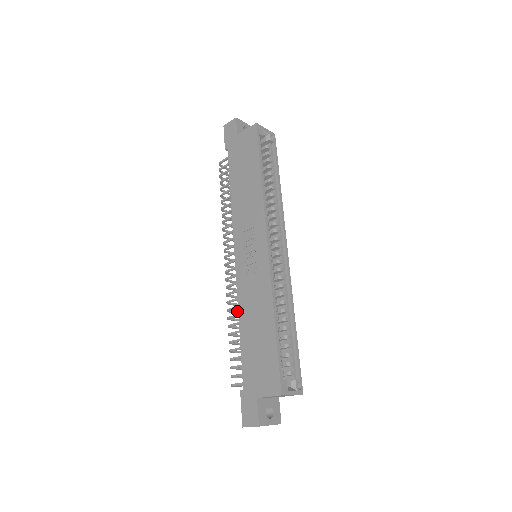
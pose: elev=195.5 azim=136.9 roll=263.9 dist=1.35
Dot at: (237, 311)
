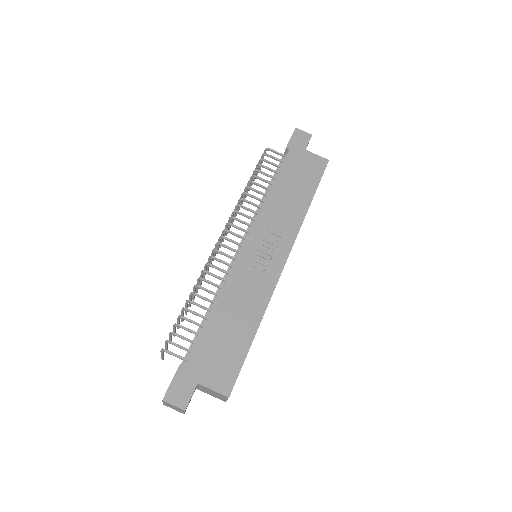
Dot at: occluded
